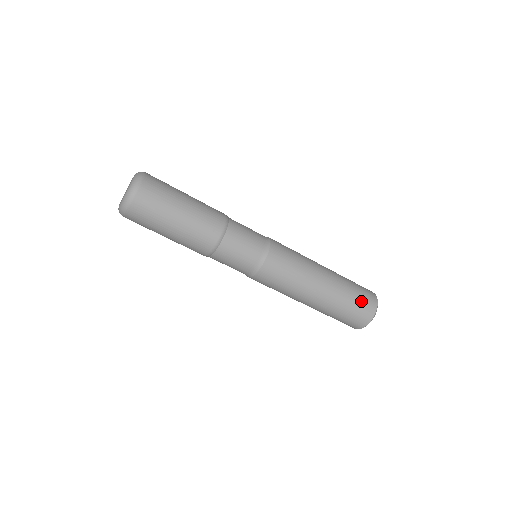
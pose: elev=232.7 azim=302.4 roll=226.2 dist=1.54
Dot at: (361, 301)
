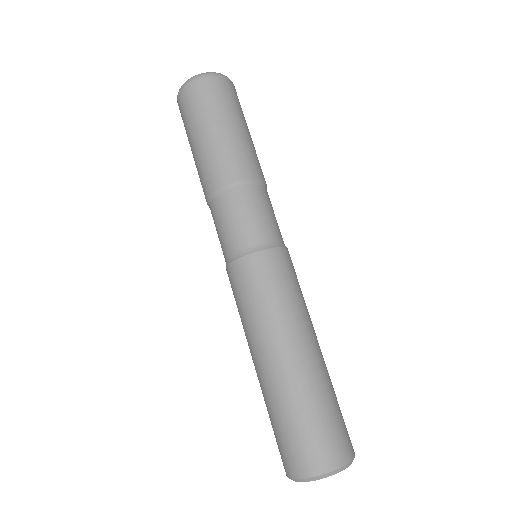
Dot at: (339, 424)
